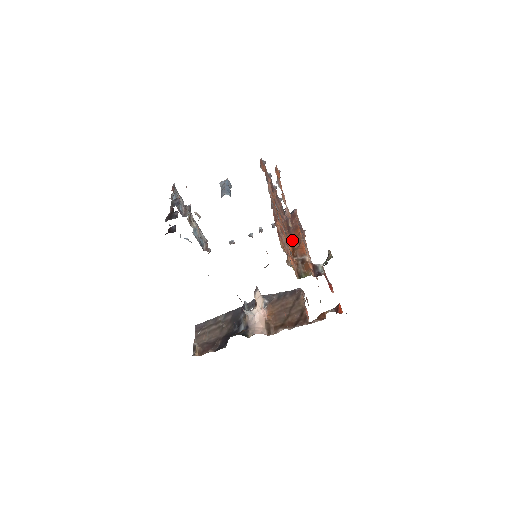
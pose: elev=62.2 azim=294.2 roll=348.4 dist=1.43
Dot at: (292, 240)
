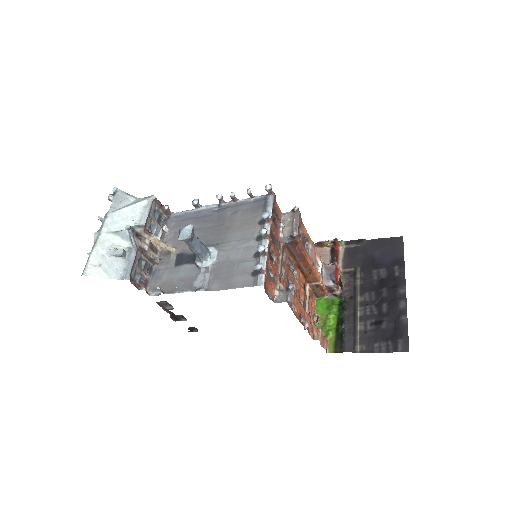
Dot at: (301, 268)
